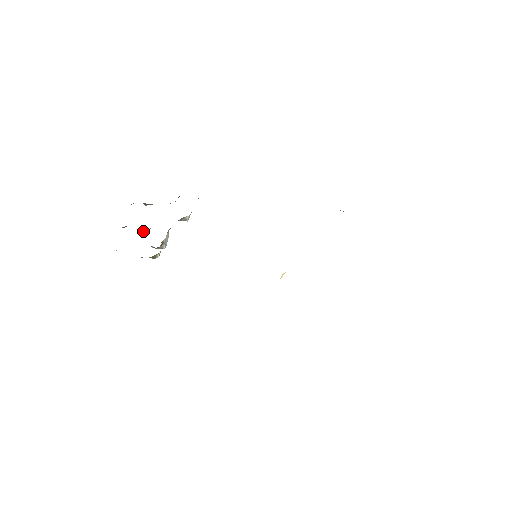
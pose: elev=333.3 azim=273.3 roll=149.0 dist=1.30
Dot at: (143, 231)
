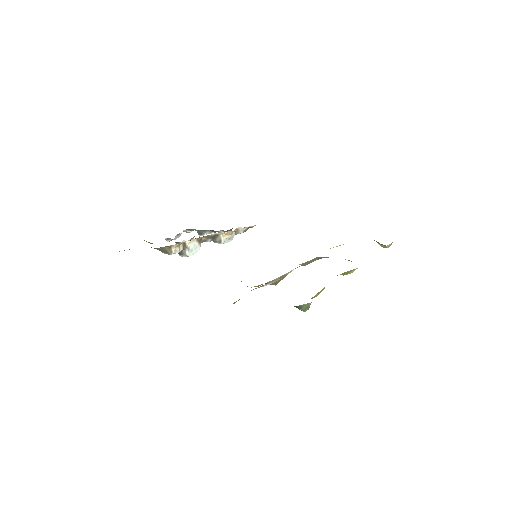
Dot at: occluded
